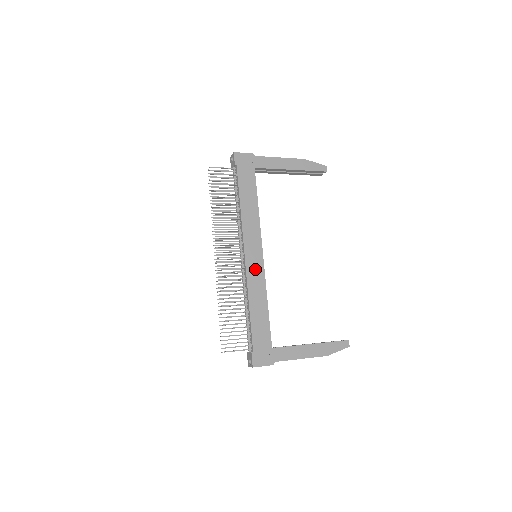
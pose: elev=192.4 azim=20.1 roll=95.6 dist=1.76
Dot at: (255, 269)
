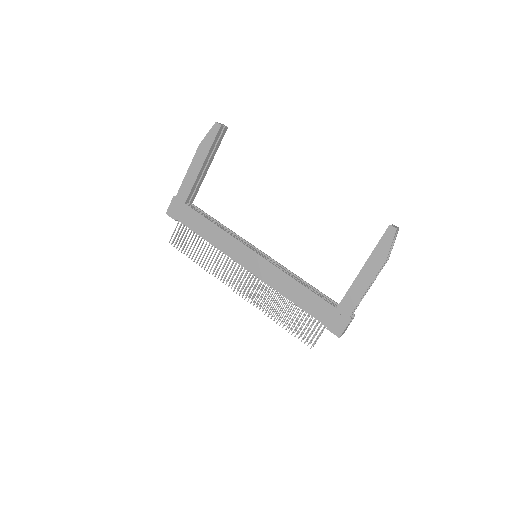
Dot at: (262, 269)
